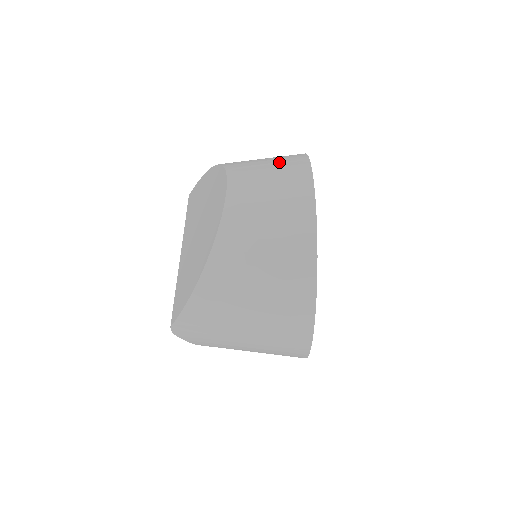
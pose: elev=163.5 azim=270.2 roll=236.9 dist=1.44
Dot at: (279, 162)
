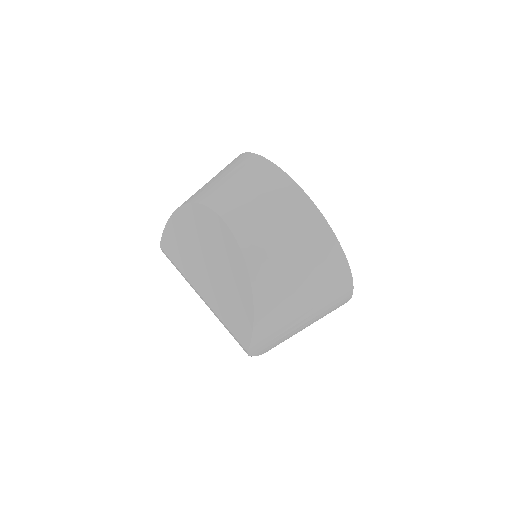
Dot at: (238, 172)
